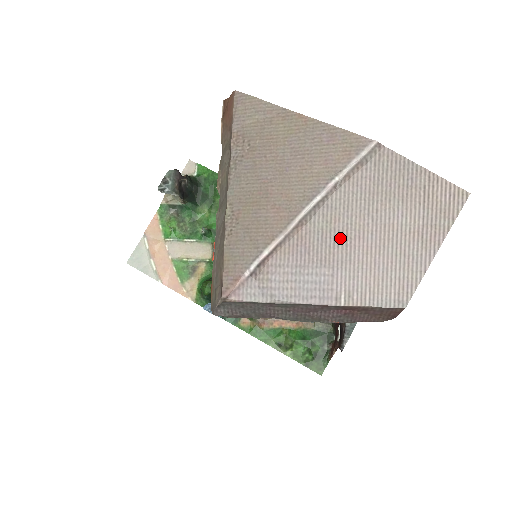
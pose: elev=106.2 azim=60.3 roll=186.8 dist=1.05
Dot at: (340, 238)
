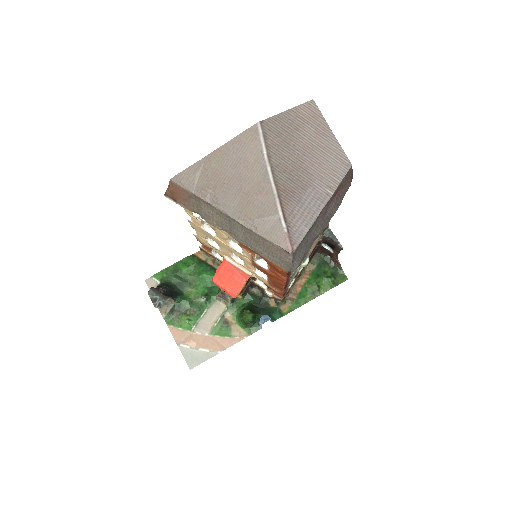
Dot at: (297, 172)
